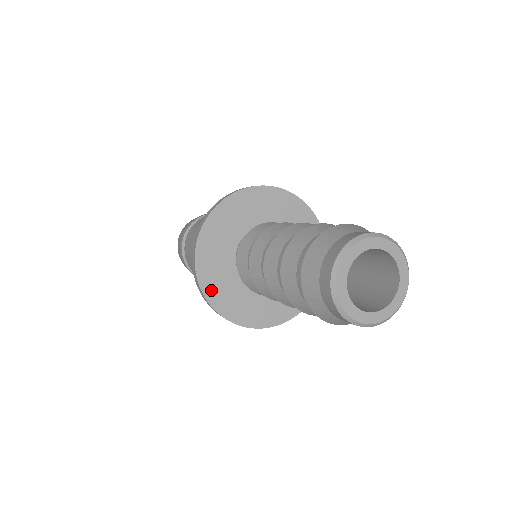
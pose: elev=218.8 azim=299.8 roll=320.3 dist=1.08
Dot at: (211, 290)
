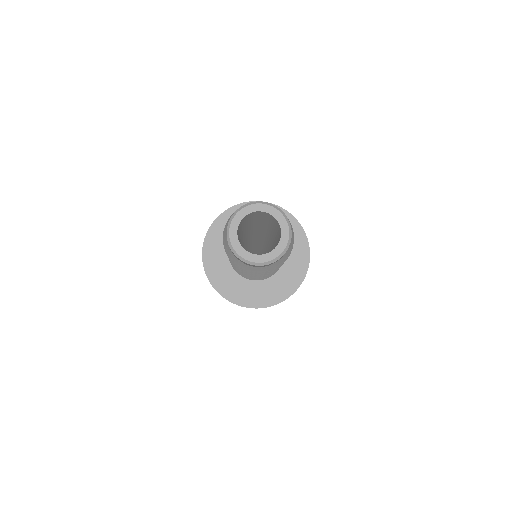
Dot at: (212, 238)
